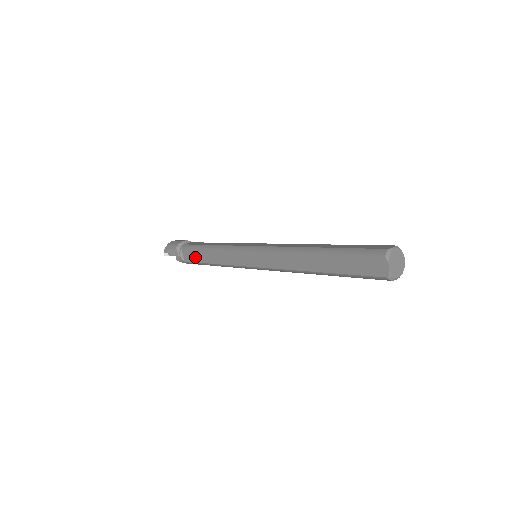
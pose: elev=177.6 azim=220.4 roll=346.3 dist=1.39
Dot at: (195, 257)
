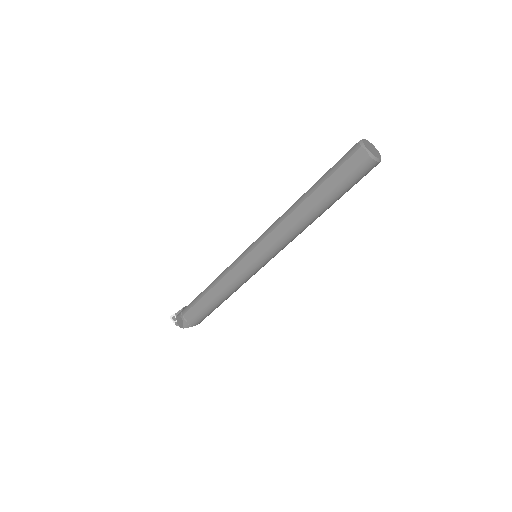
Dot at: occluded
